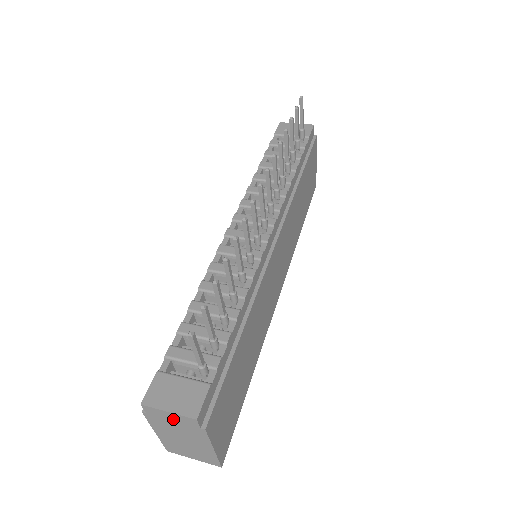
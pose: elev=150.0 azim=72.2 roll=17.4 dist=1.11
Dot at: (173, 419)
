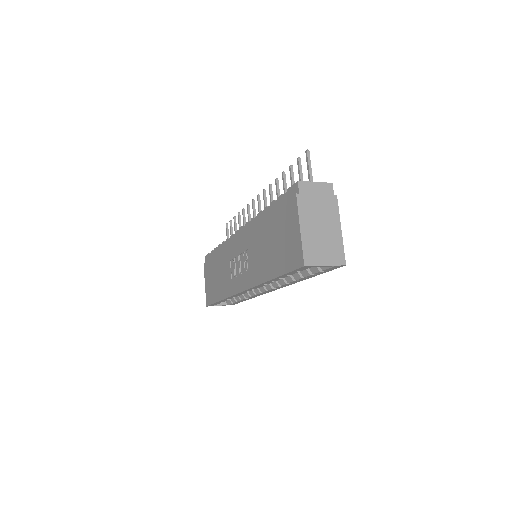
Dot at: (317, 192)
